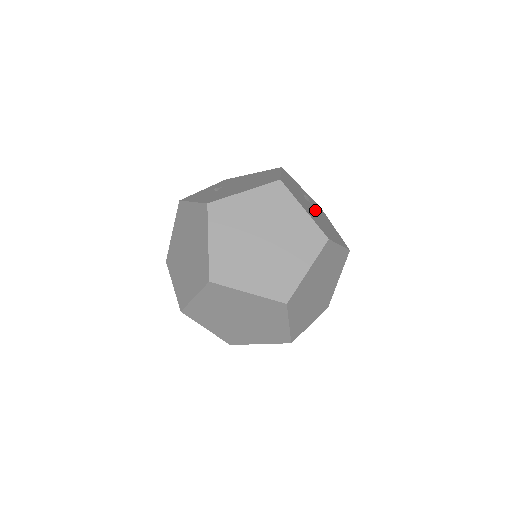
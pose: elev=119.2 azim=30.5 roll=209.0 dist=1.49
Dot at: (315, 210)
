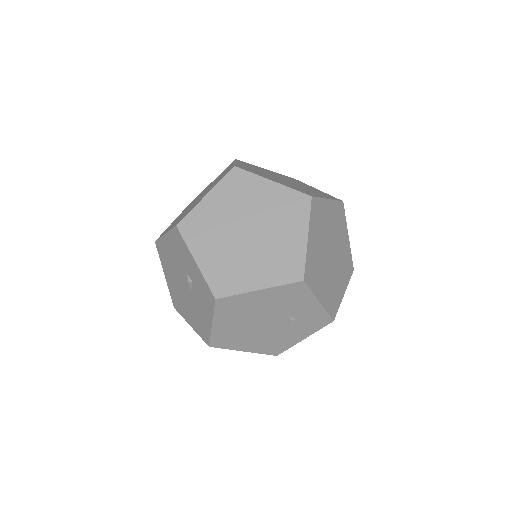
Dot at: occluded
